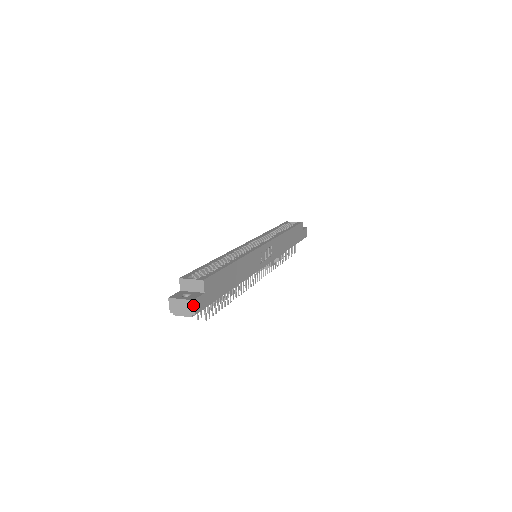
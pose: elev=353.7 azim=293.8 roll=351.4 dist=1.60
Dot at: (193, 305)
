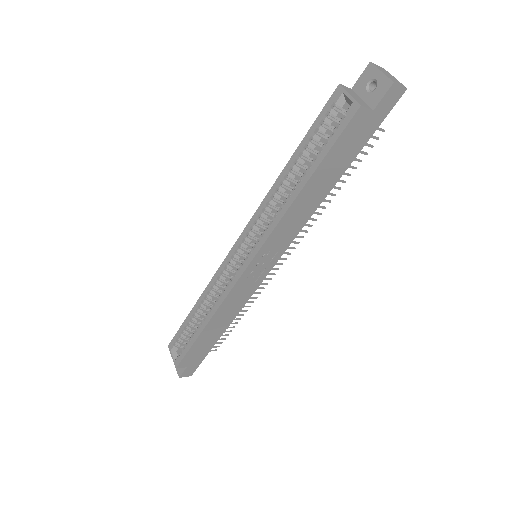
Dot at: occluded
